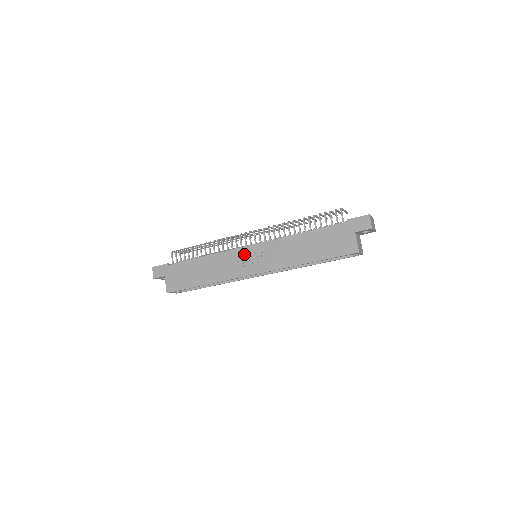
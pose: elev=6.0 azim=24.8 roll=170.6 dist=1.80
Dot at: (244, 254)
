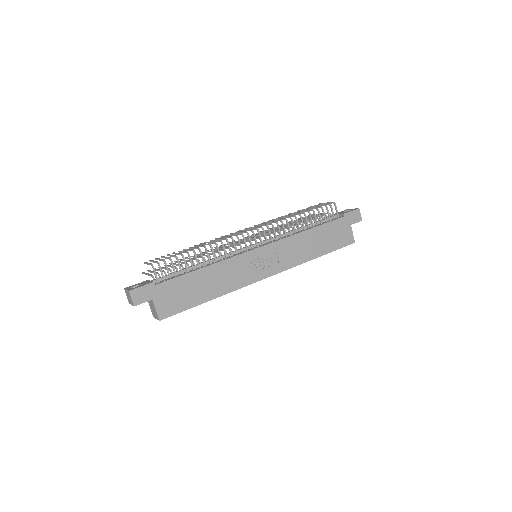
Dot at: (255, 257)
